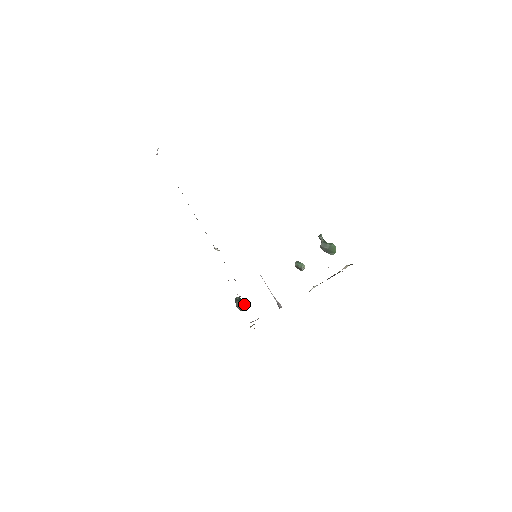
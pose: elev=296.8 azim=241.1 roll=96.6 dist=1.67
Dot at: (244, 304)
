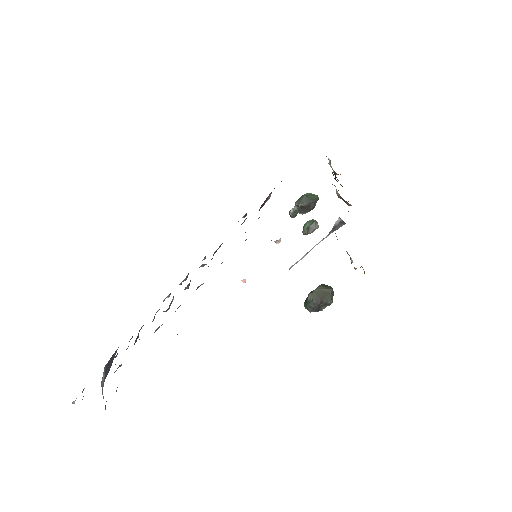
Dot at: (317, 287)
